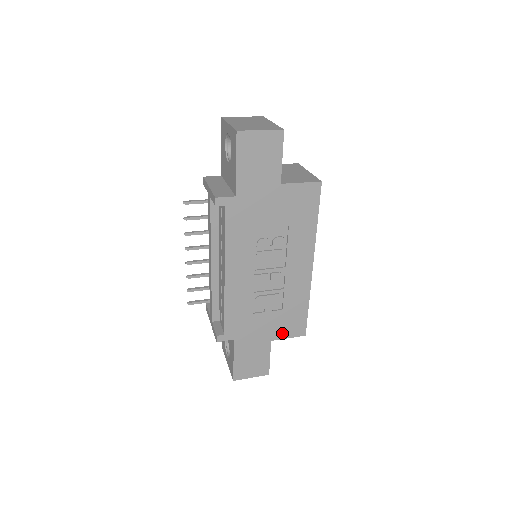
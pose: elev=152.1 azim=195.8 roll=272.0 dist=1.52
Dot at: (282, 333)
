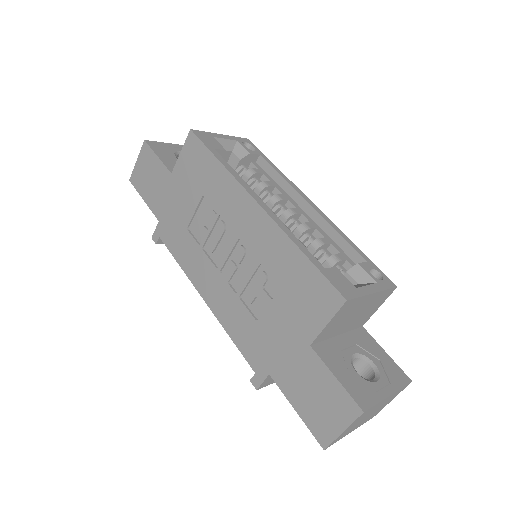
Dot at: (312, 322)
